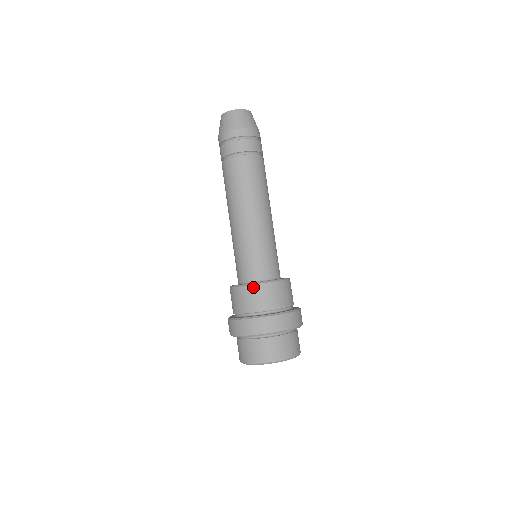
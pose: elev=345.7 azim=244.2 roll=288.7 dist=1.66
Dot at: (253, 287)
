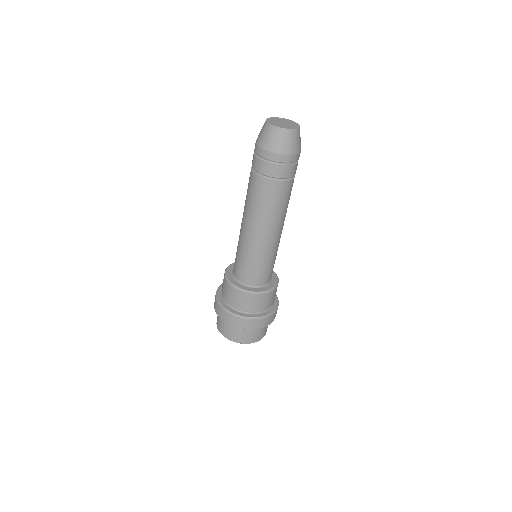
Dot at: (228, 284)
